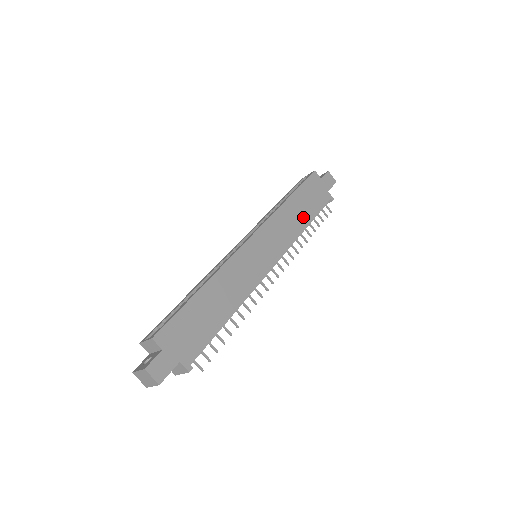
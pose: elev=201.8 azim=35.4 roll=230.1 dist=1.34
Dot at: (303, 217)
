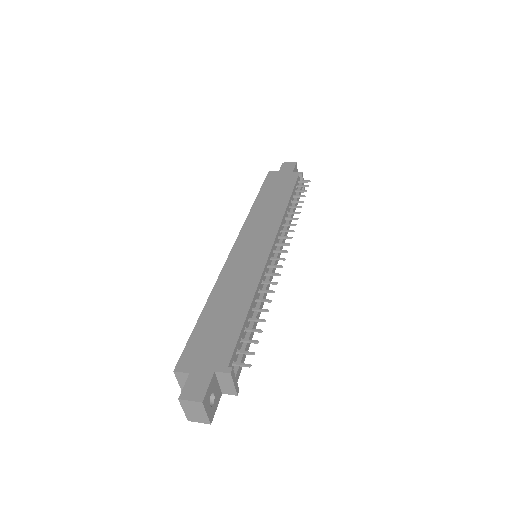
Dot at: (279, 201)
